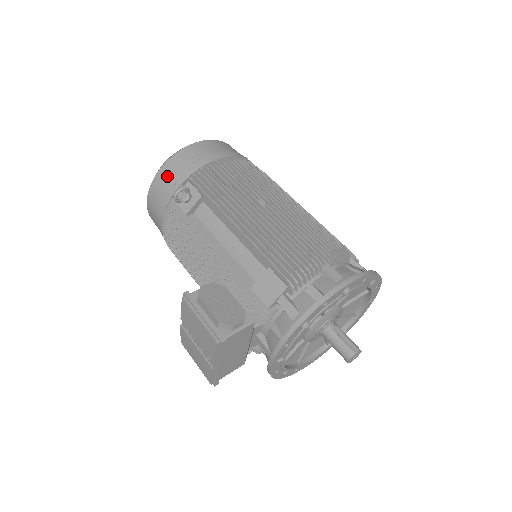
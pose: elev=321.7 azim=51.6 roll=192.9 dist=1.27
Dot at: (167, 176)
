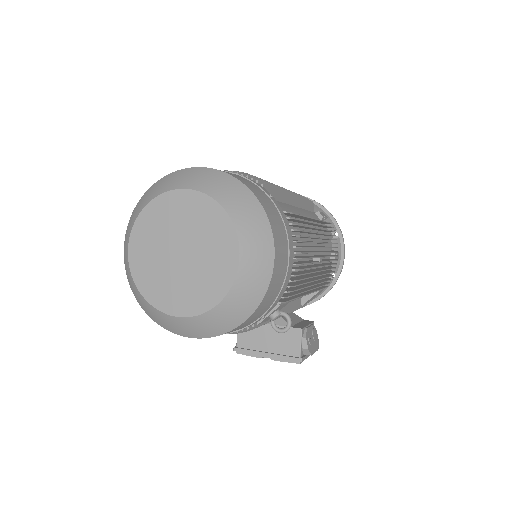
Dot at: (254, 319)
